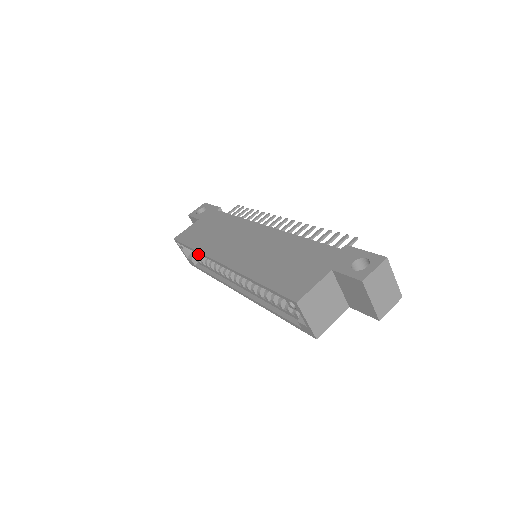
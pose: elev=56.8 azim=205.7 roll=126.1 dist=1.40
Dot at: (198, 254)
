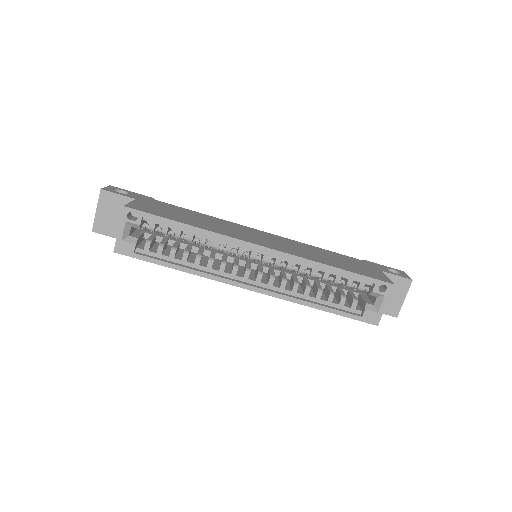
Dot at: (148, 239)
